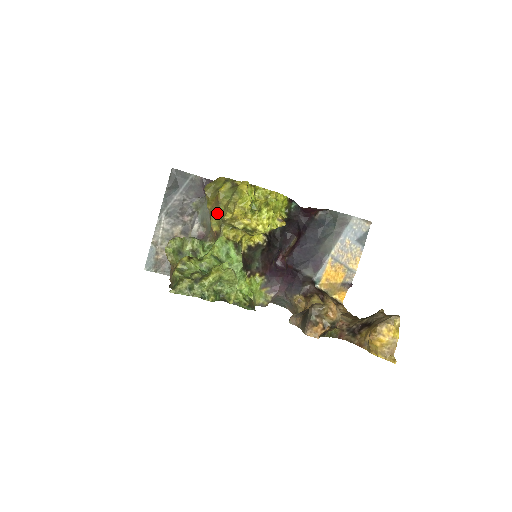
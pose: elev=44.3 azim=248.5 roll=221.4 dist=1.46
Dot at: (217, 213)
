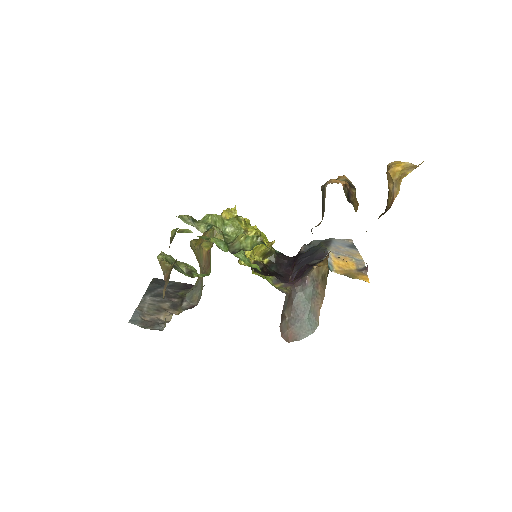
Dot at: (206, 241)
